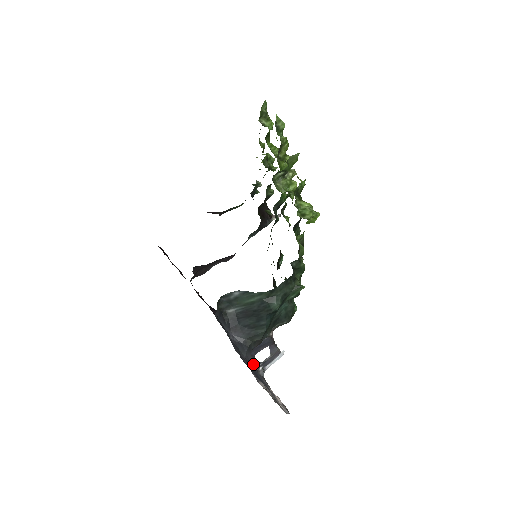
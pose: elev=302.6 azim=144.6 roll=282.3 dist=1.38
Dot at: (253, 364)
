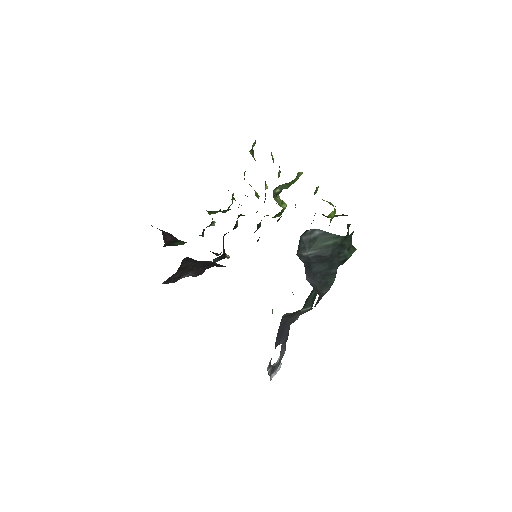
Dot at: occluded
